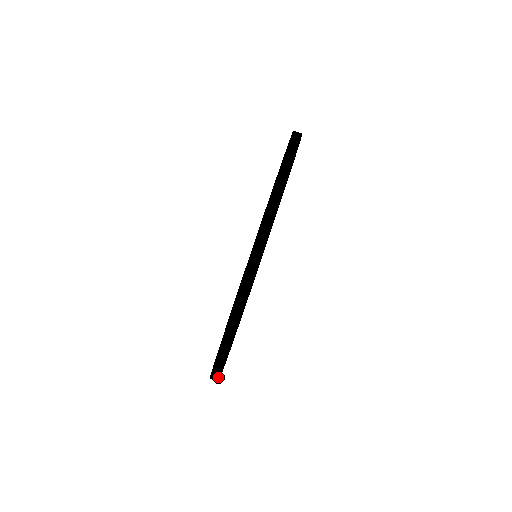
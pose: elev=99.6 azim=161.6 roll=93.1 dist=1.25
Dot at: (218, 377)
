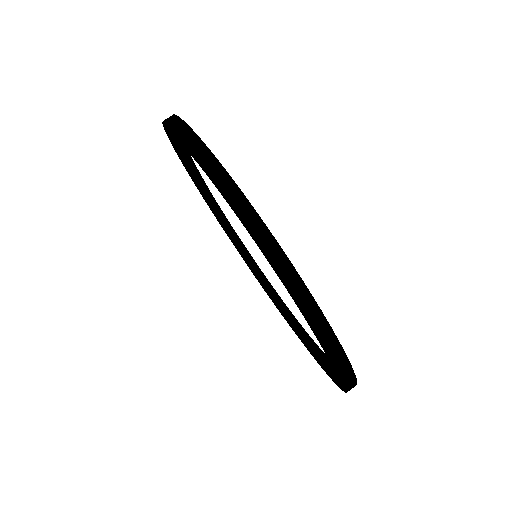
Dot at: occluded
